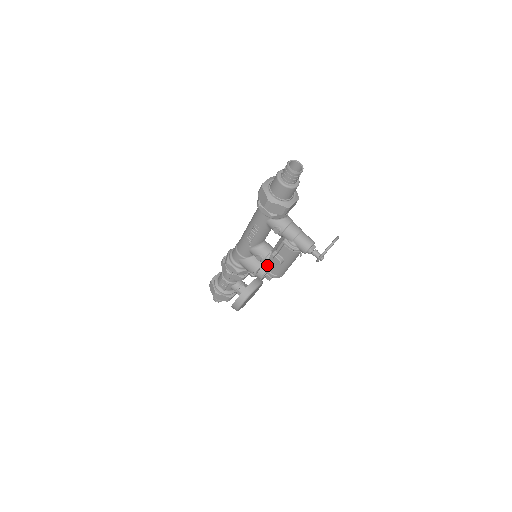
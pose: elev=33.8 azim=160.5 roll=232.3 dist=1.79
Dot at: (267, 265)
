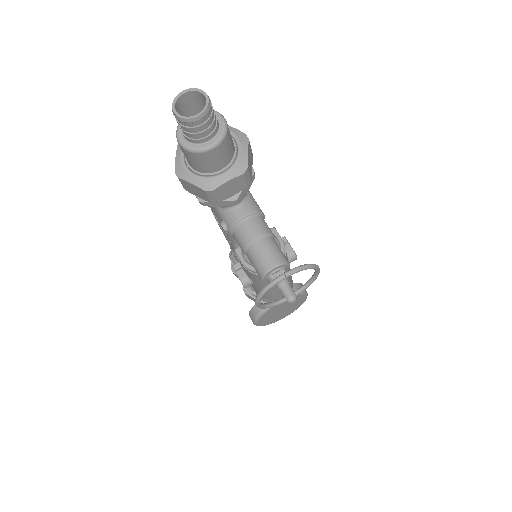
Dot at: occluded
